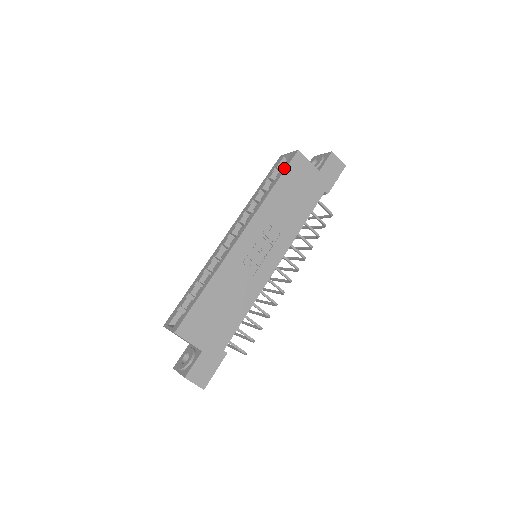
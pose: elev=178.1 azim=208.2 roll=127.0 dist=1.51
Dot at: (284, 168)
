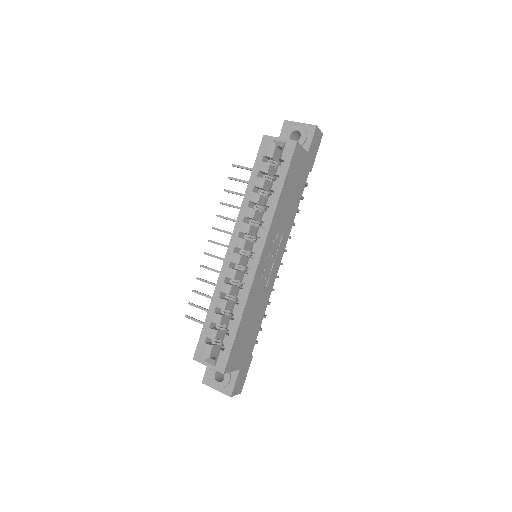
Dot at: (286, 167)
